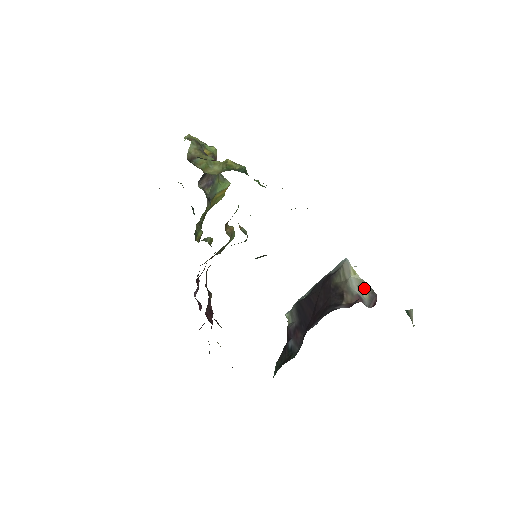
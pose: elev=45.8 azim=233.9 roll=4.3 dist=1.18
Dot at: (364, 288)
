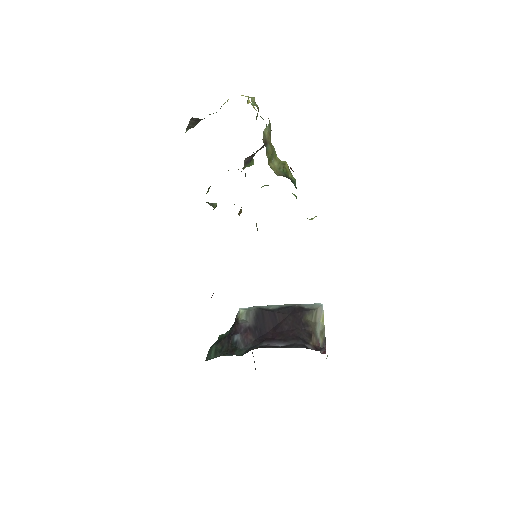
Dot at: (322, 335)
